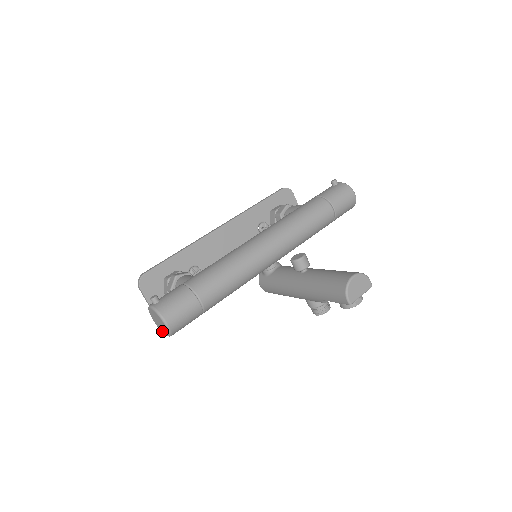
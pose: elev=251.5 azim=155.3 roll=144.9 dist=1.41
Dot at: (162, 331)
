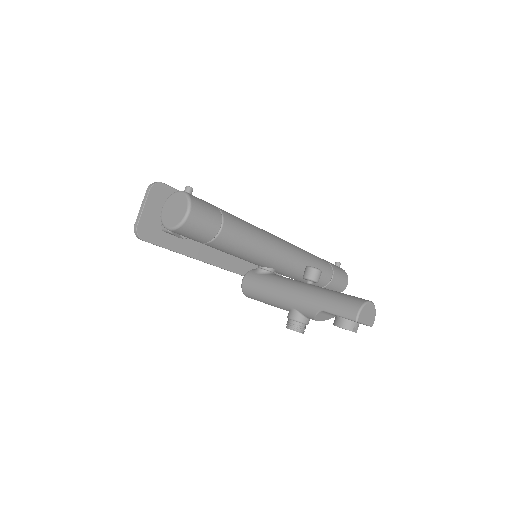
Dot at: (165, 222)
